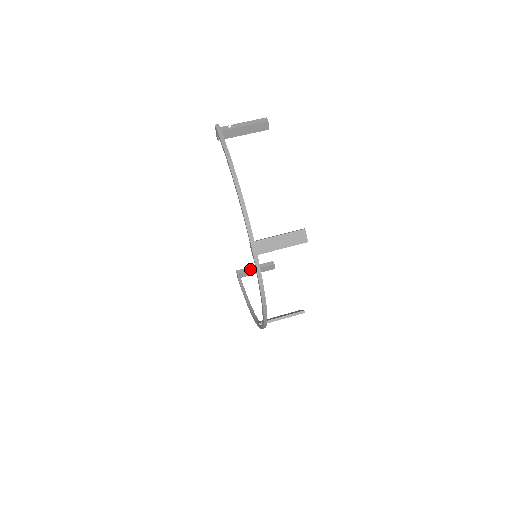
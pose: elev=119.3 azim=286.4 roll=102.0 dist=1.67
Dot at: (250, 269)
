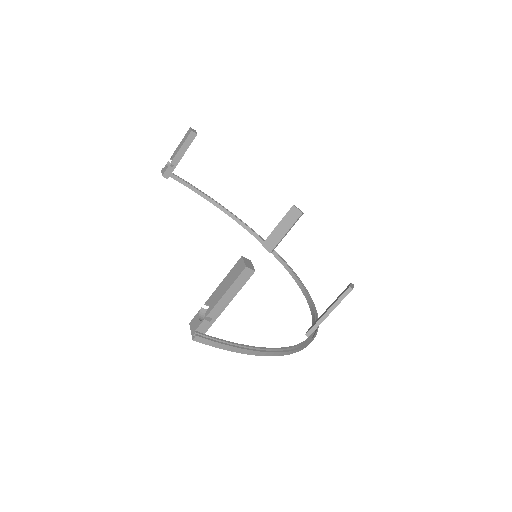
Dot at: (176, 163)
